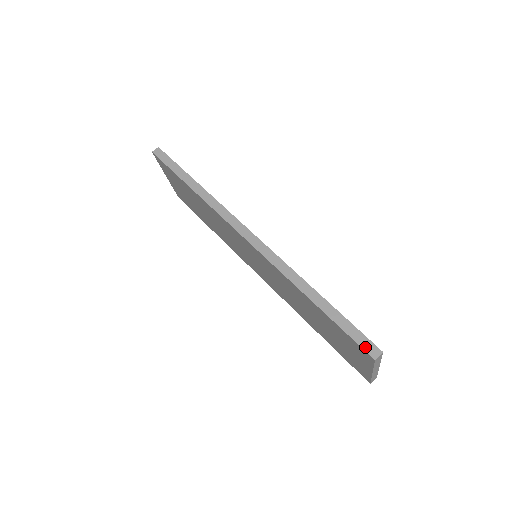
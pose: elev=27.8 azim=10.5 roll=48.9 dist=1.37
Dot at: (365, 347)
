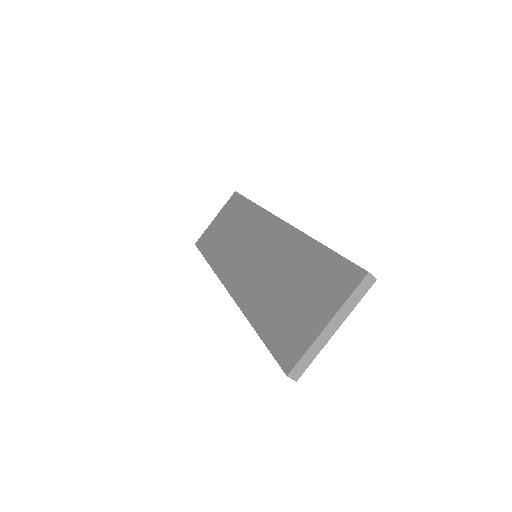
Dot at: occluded
